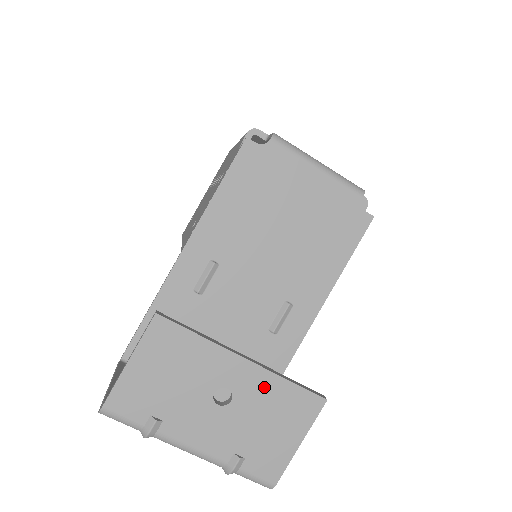
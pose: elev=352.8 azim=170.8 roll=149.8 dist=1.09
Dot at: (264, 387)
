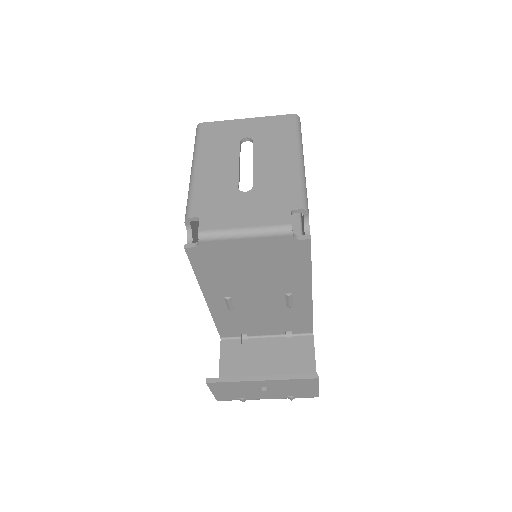
Dot at: (281, 383)
